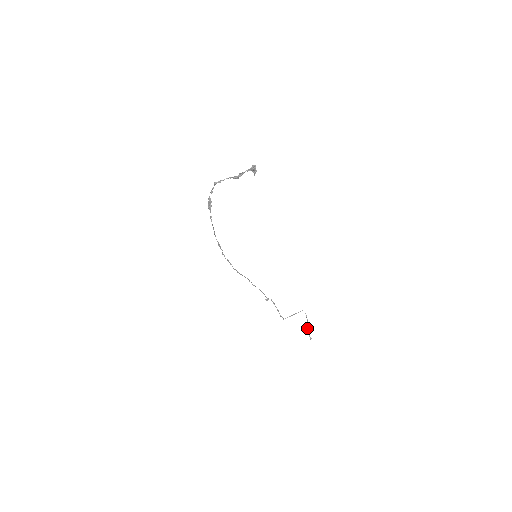
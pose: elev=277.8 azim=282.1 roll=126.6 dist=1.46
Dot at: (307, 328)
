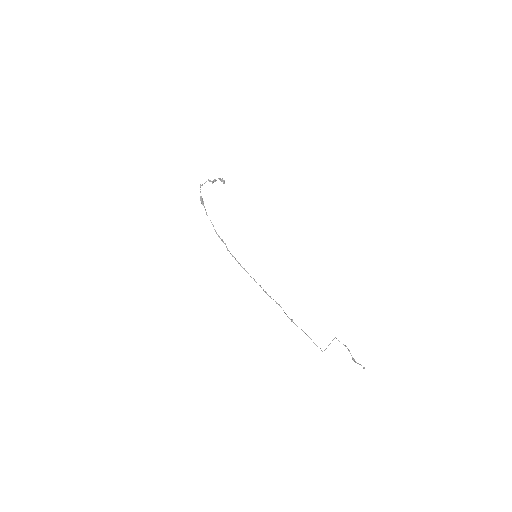
Dot at: (352, 358)
